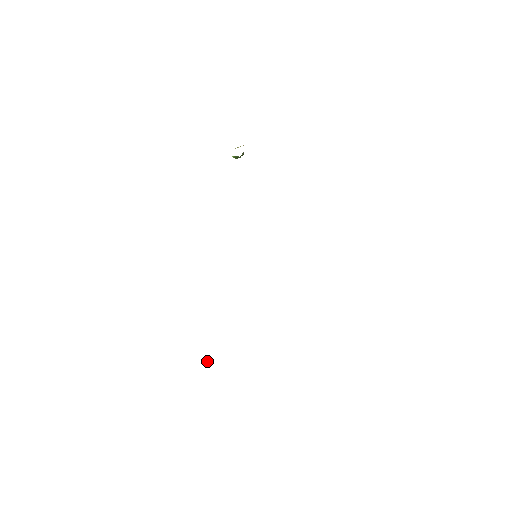
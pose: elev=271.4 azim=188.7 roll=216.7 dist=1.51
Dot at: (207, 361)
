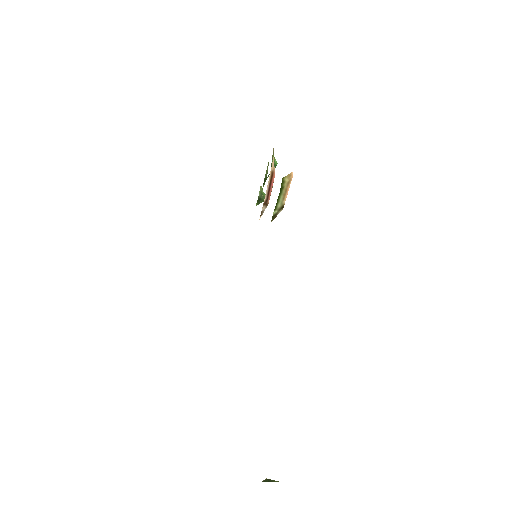
Dot at: (267, 481)
